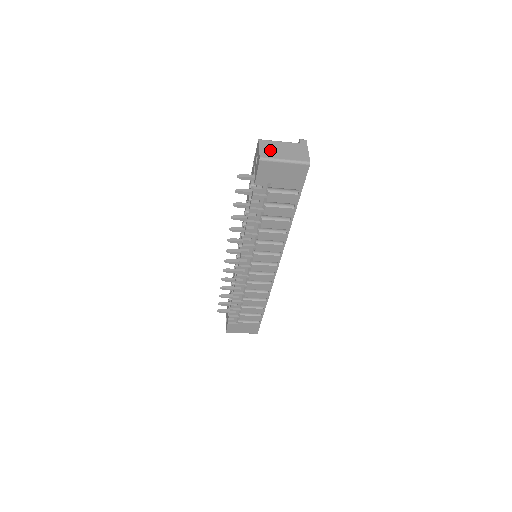
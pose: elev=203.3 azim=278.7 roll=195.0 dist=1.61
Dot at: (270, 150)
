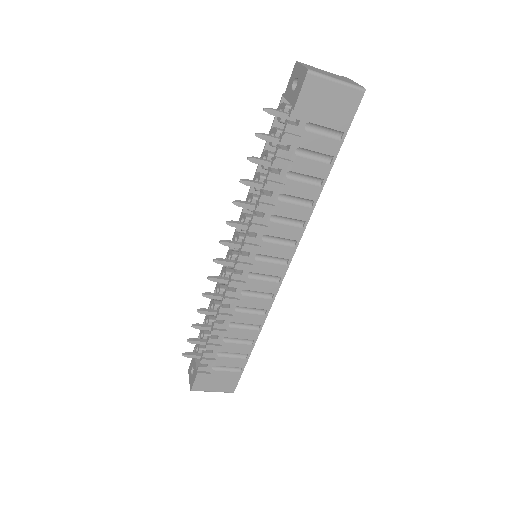
Dot at: (315, 69)
